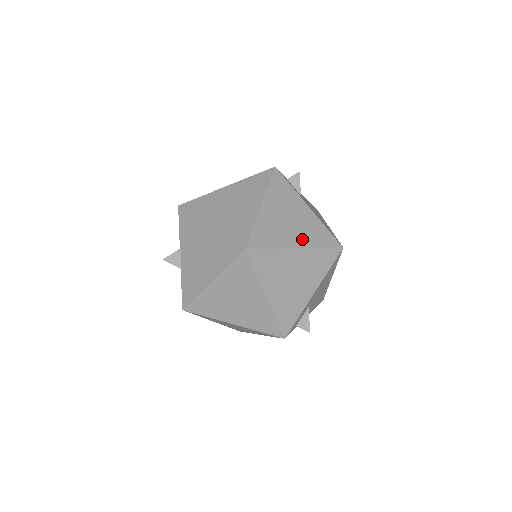
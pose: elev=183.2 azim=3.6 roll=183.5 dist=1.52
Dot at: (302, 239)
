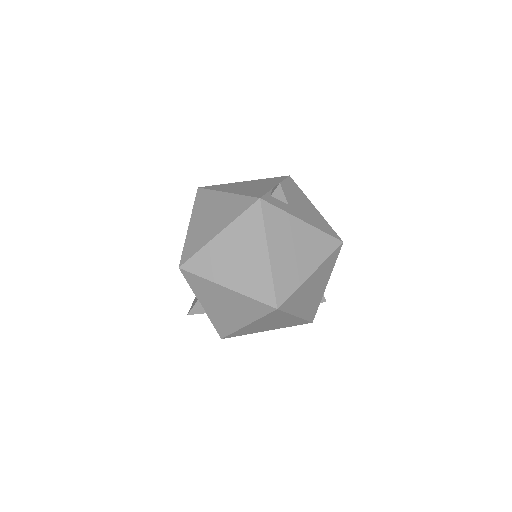
Dot at: (312, 261)
